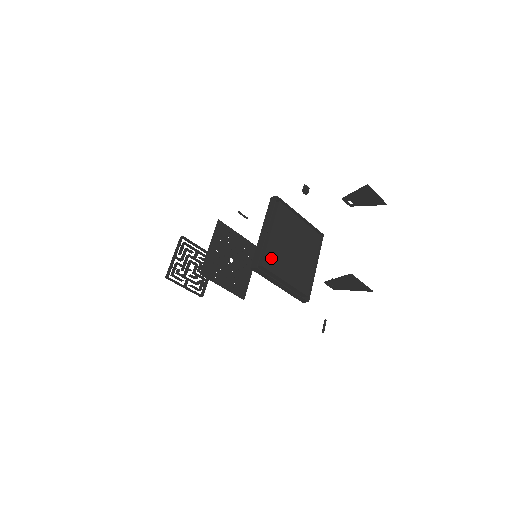
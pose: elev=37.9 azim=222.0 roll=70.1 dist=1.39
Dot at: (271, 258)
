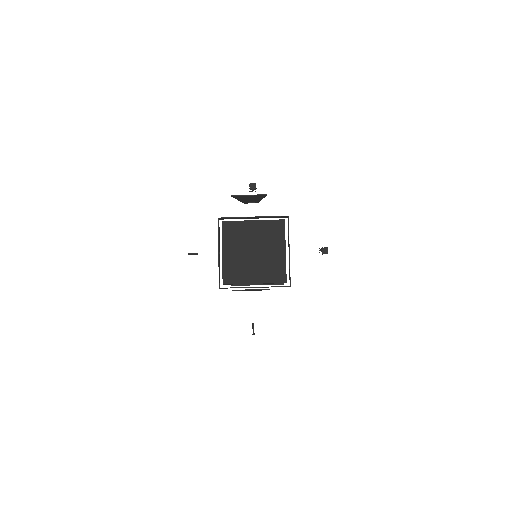
Dot at: (231, 273)
